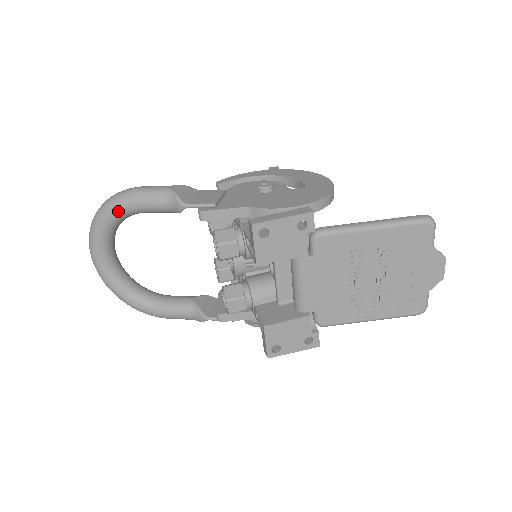
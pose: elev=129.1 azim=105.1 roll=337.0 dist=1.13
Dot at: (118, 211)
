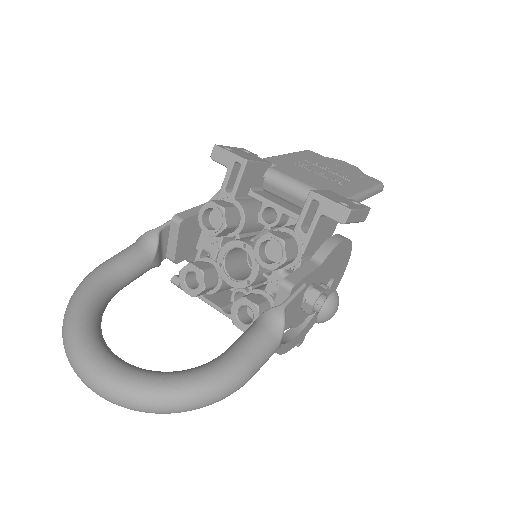
Dot at: (92, 283)
